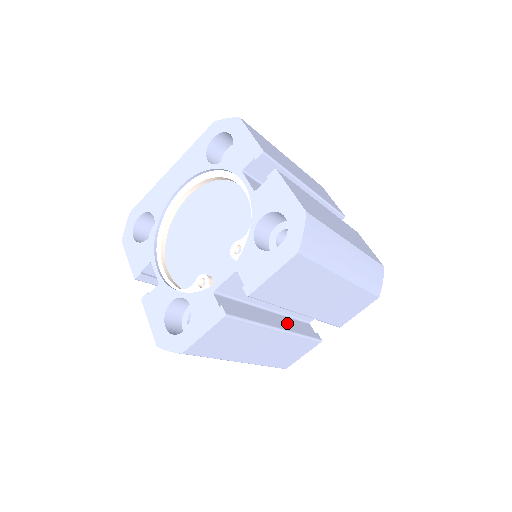
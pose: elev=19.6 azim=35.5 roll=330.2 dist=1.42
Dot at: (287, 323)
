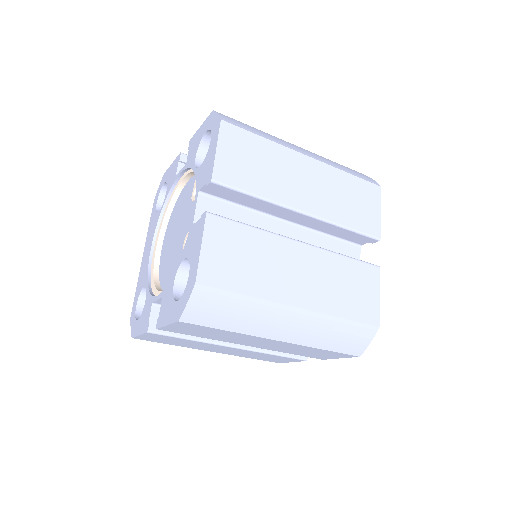
Dot at: occluded
